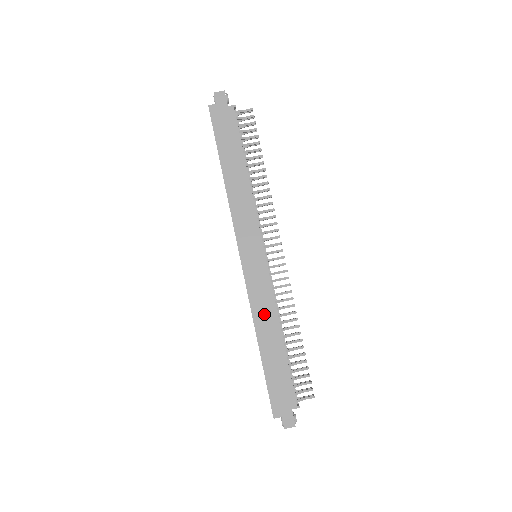
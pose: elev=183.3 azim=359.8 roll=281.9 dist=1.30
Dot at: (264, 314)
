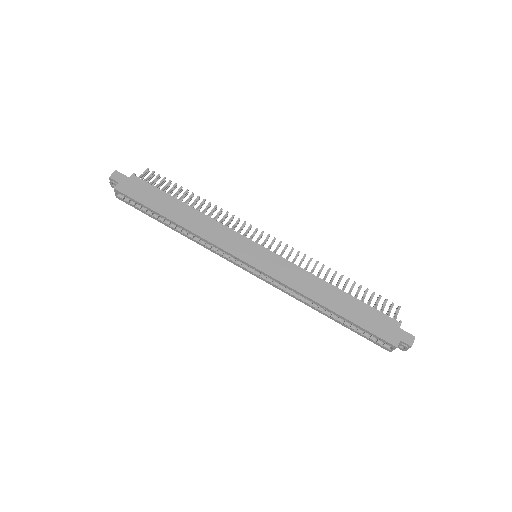
Dot at: (307, 284)
